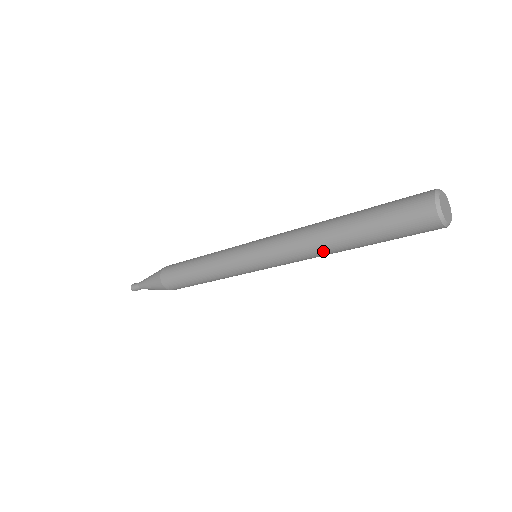
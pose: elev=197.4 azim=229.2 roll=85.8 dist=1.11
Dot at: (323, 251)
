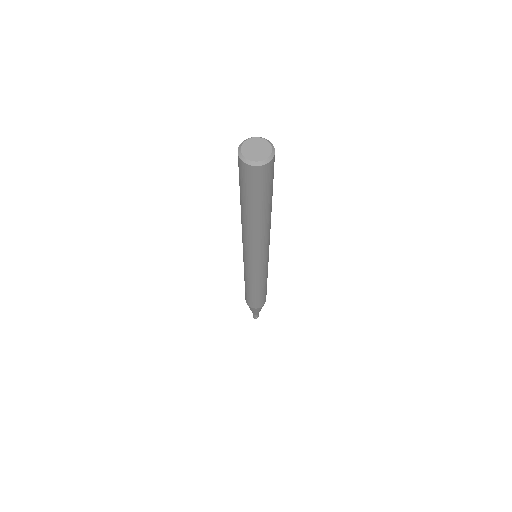
Dot at: (242, 223)
